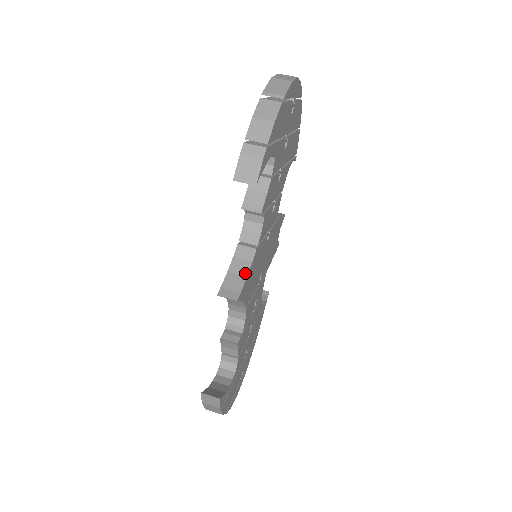
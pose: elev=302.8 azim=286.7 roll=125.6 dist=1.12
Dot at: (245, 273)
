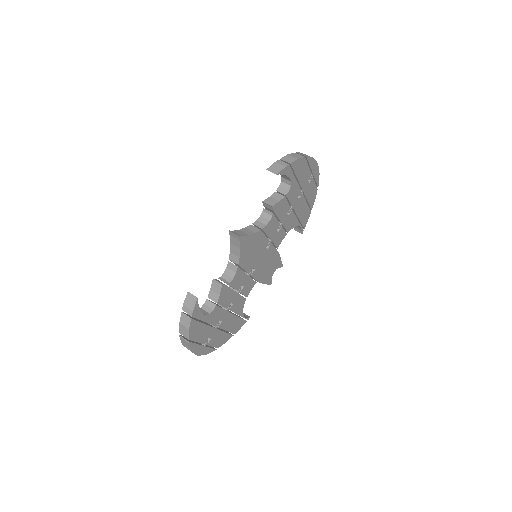
Dot at: (249, 234)
